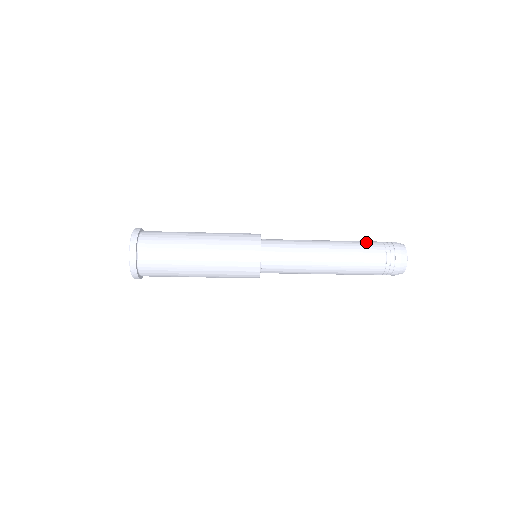
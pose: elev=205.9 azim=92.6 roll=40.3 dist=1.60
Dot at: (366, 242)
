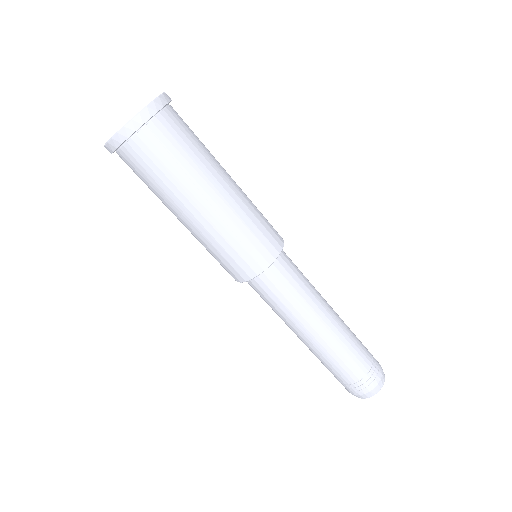
Dot at: occluded
